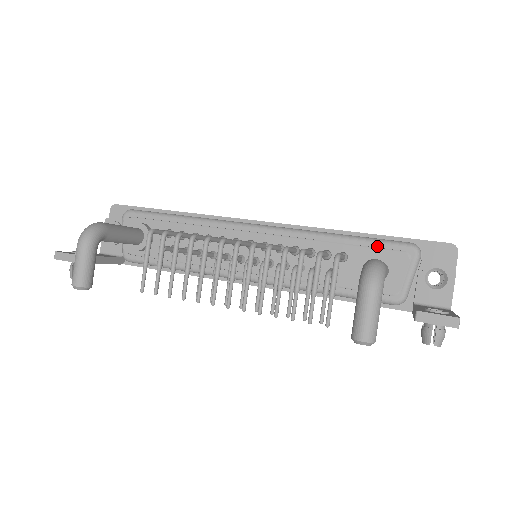
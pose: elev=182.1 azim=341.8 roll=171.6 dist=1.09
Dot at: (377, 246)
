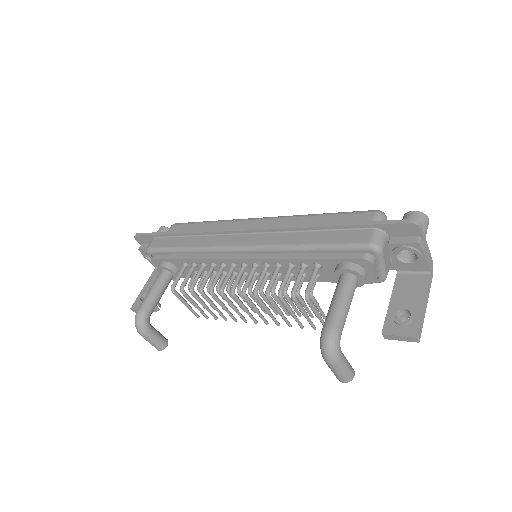
Dot at: (340, 252)
